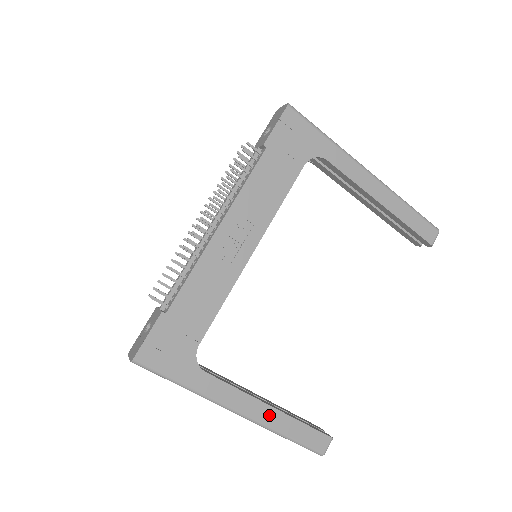
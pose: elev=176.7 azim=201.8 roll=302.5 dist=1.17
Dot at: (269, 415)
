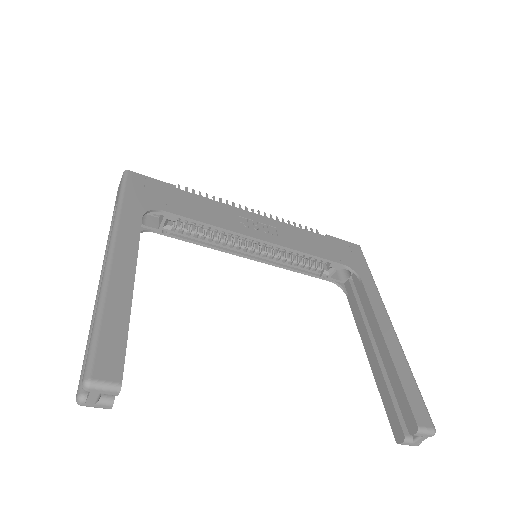
Dot at: (122, 284)
